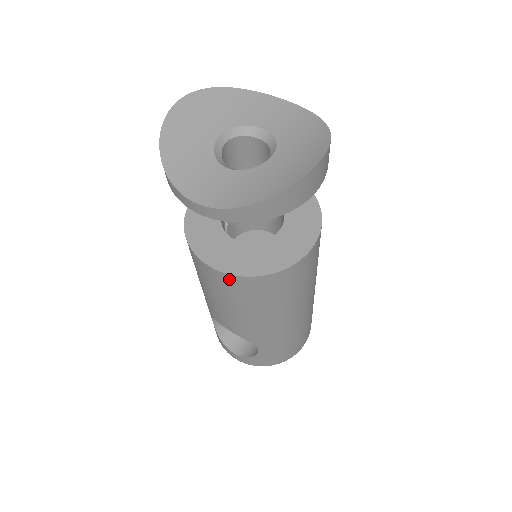
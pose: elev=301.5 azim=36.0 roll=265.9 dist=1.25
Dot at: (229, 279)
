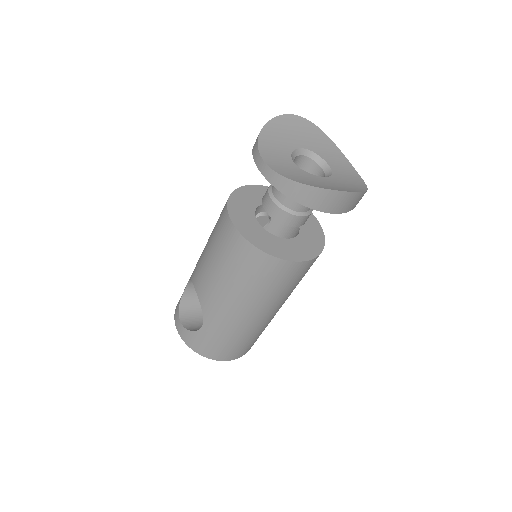
Dot at: (236, 237)
